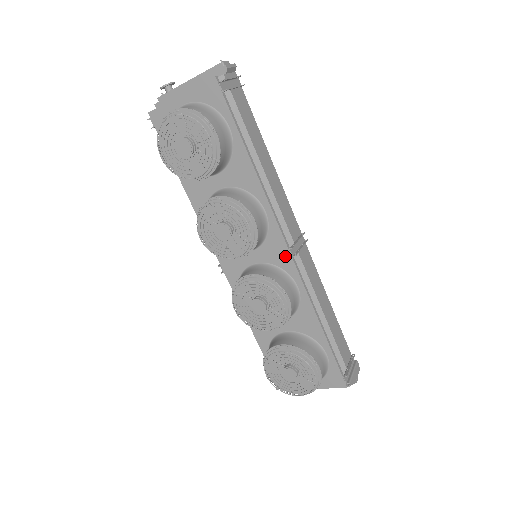
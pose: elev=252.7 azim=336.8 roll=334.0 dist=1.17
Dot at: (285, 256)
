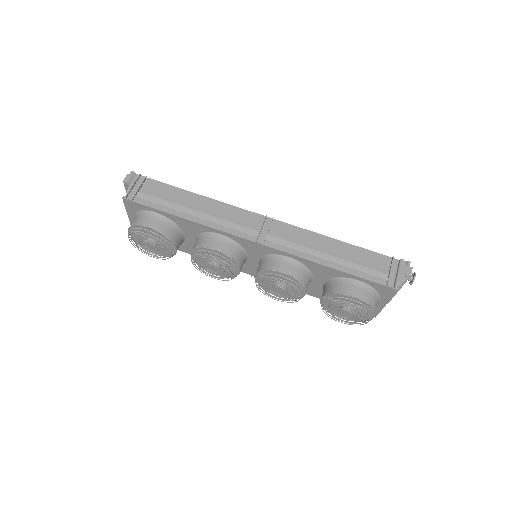
Dot at: (260, 247)
